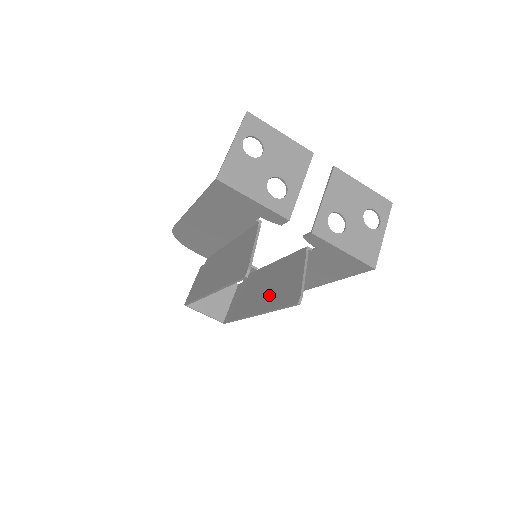
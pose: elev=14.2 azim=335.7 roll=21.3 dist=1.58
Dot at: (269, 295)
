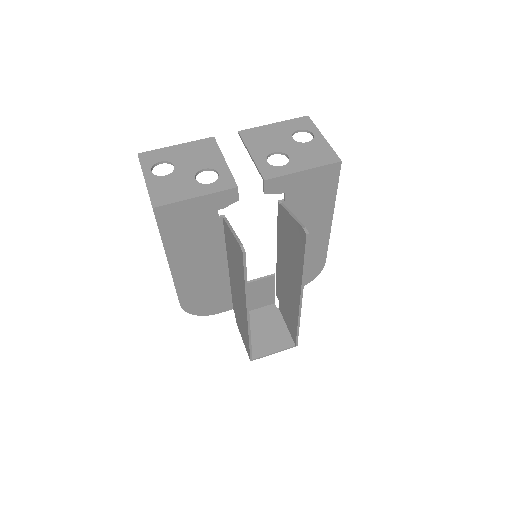
Dot at: (293, 270)
